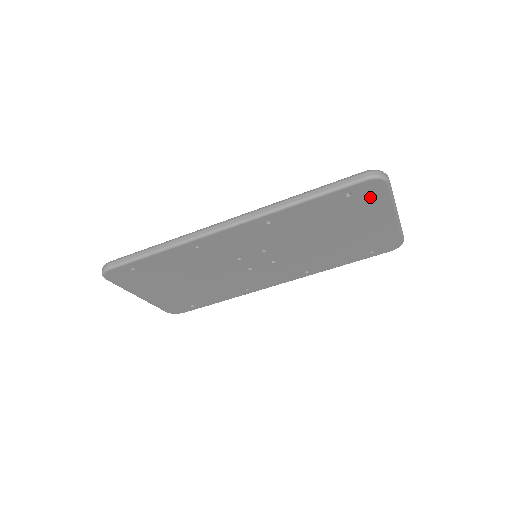
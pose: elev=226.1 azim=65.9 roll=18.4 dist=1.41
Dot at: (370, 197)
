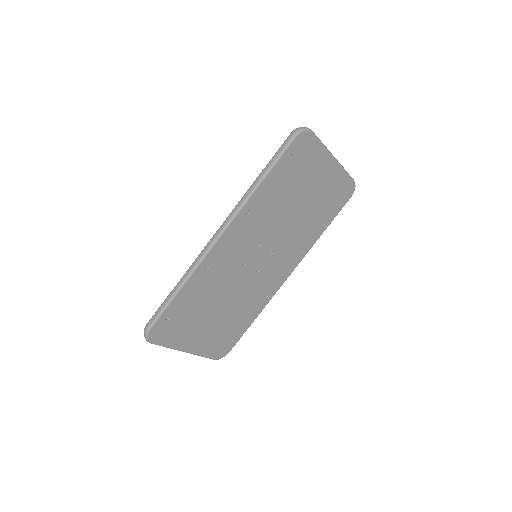
Dot at: (307, 151)
